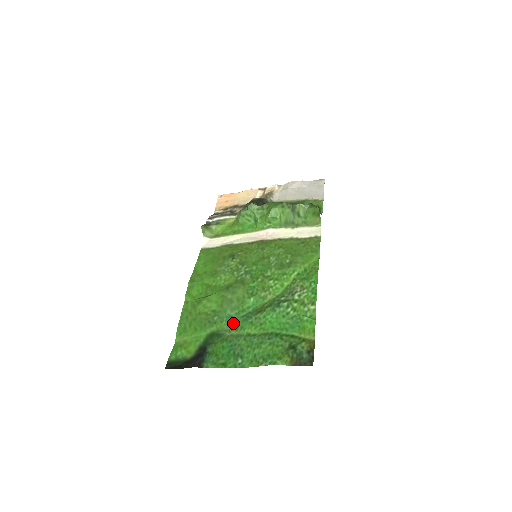
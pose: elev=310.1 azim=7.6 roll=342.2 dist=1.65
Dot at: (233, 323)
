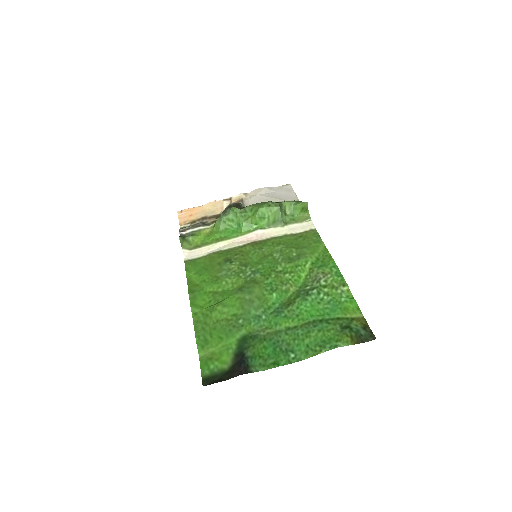
Dot at: (263, 322)
